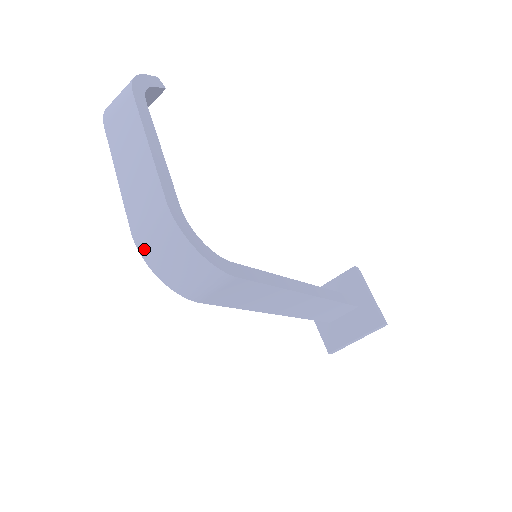
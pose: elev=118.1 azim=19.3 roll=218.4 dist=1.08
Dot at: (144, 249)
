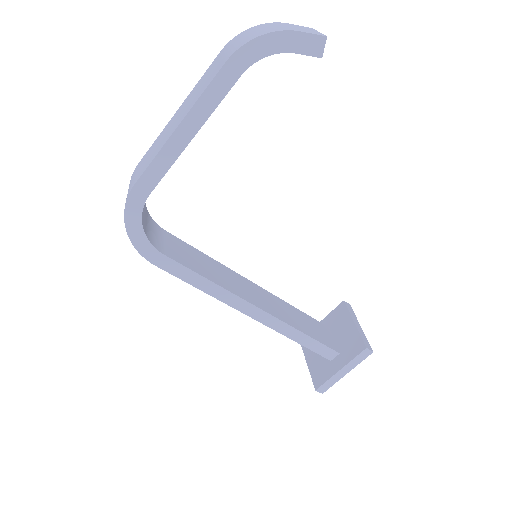
Dot at: occluded
